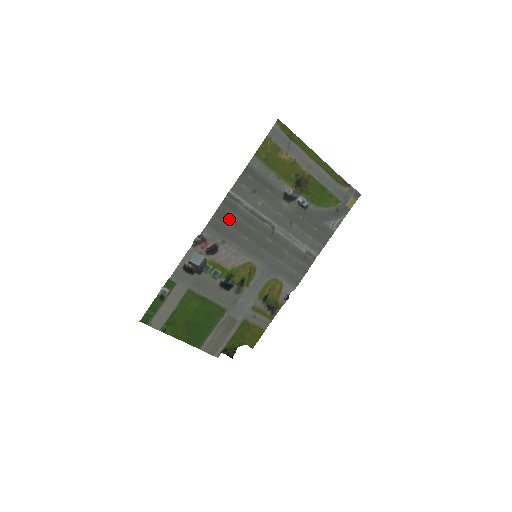
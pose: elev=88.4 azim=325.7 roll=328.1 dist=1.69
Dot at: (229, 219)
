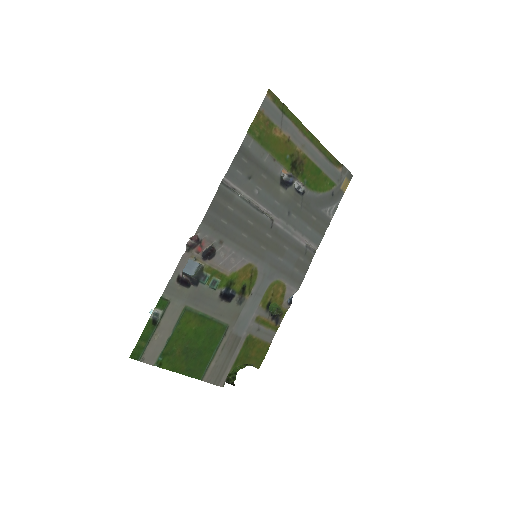
Dot at: (225, 213)
